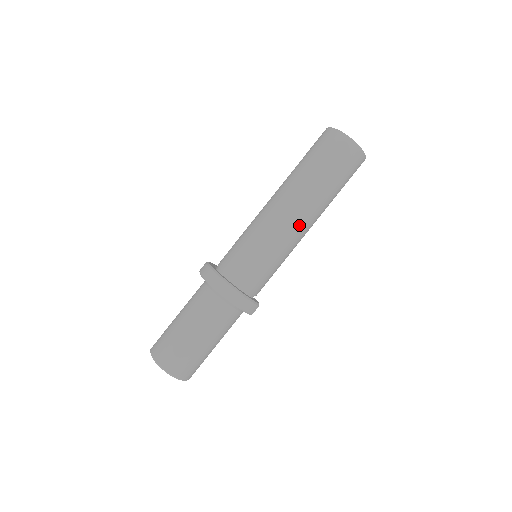
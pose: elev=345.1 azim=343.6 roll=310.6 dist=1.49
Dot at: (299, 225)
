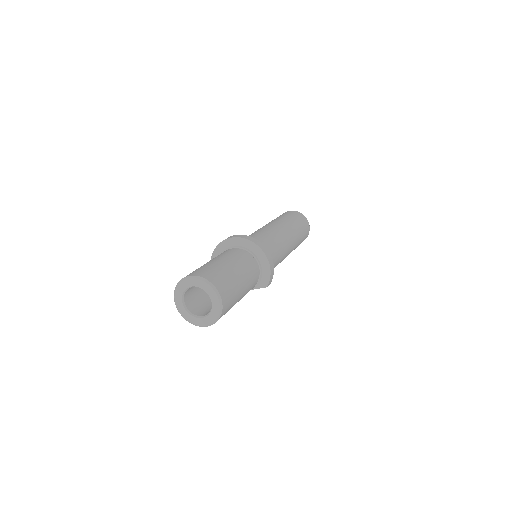
Dot at: (289, 245)
